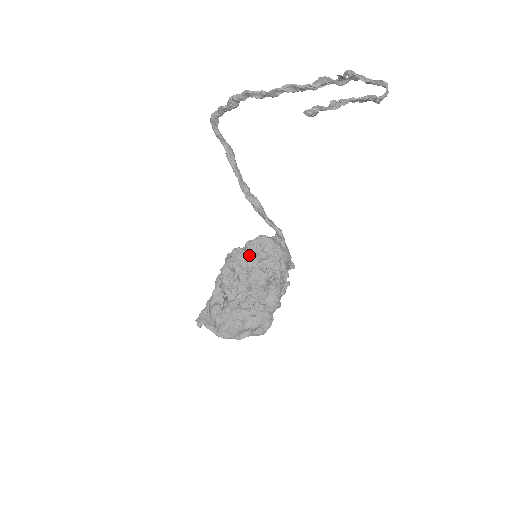
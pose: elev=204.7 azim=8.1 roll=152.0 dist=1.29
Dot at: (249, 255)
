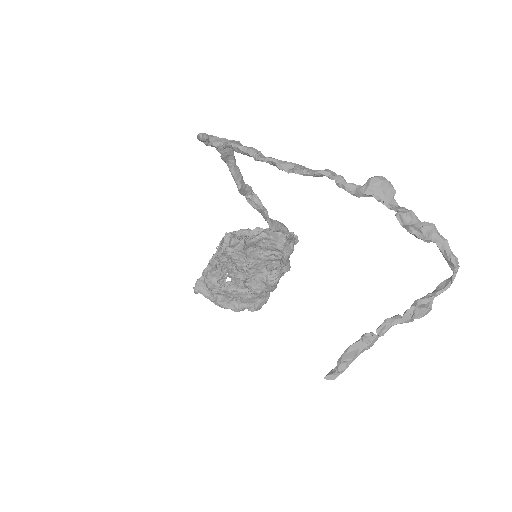
Dot at: (248, 250)
